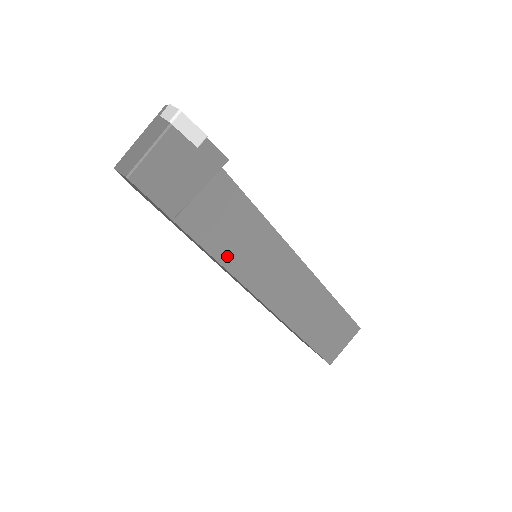
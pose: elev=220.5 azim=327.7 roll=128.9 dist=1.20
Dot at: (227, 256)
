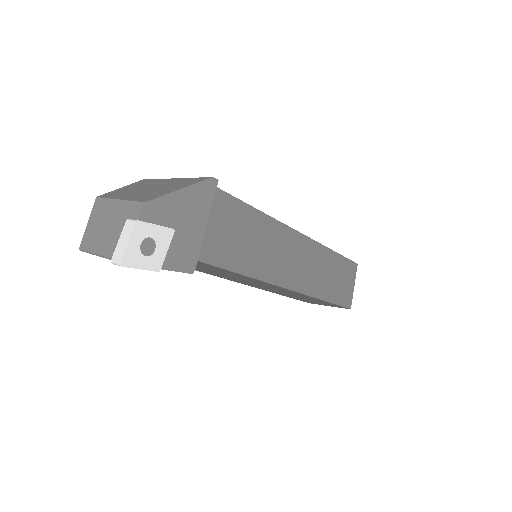
Dot at: (203, 271)
